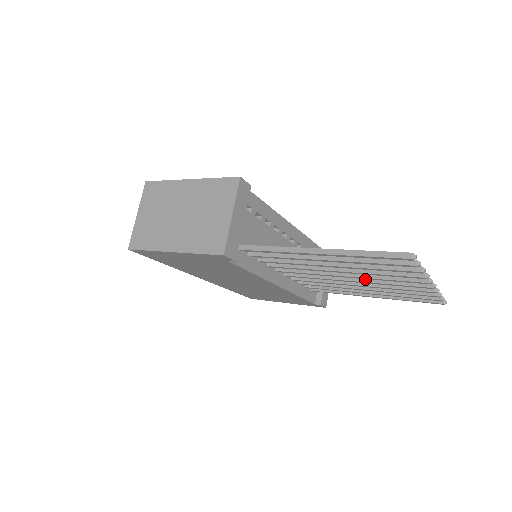
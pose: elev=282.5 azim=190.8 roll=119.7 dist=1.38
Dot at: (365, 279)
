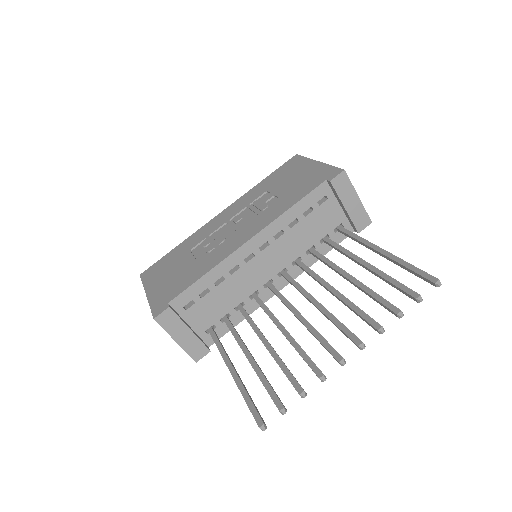
Dot at: (320, 311)
